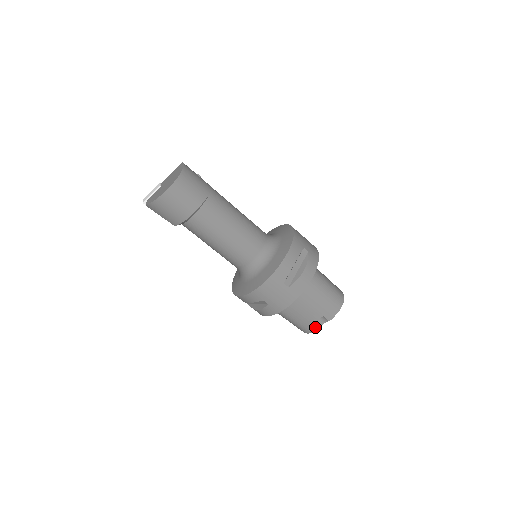
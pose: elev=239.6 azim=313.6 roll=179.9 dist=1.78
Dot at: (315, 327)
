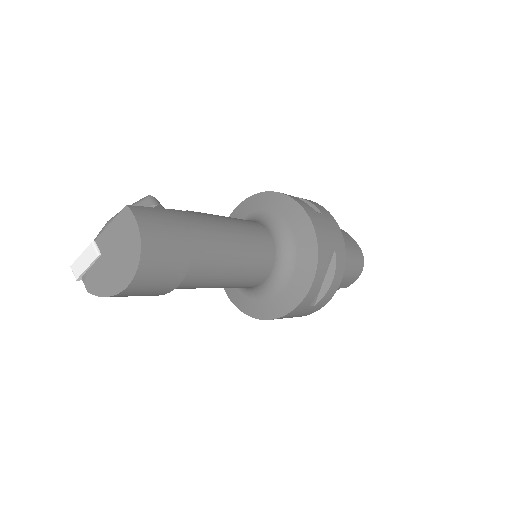
Dot at: occluded
